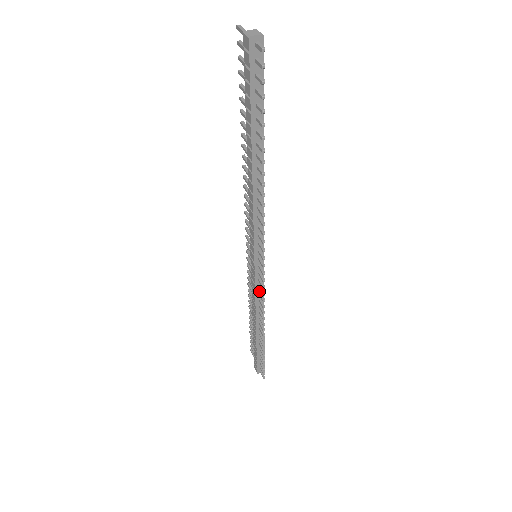
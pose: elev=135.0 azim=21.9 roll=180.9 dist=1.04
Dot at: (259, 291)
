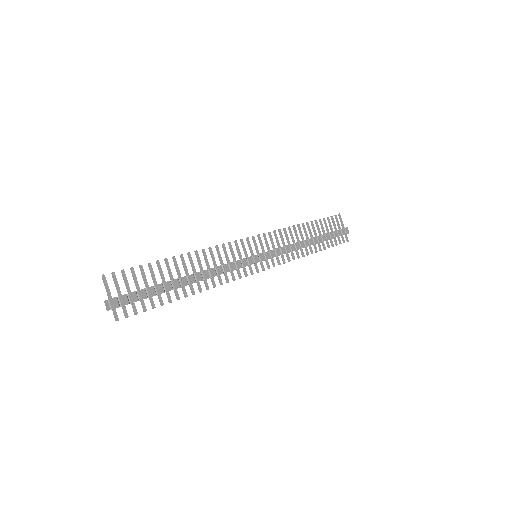
Dot at: occluded
